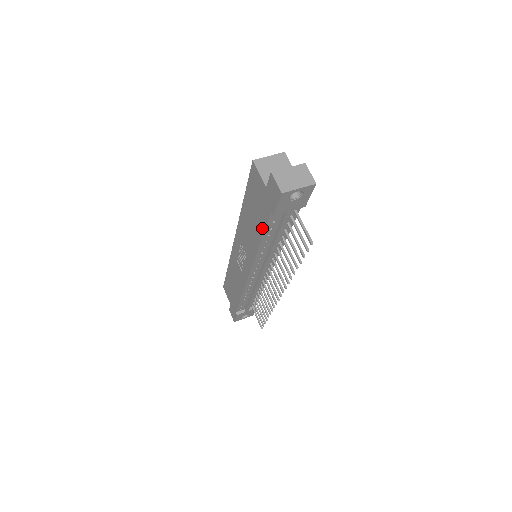
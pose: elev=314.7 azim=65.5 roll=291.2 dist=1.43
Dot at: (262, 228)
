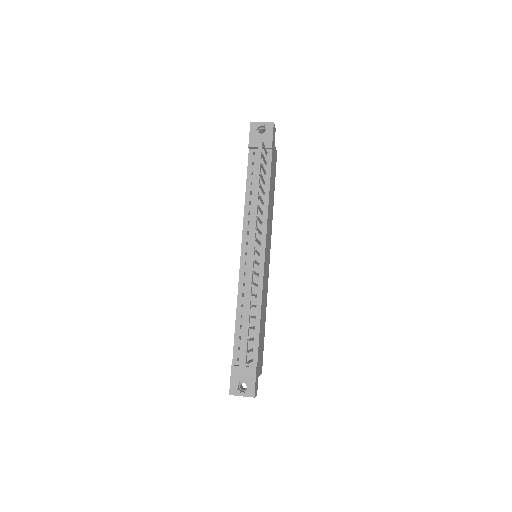
Dot at: (247, 176)
